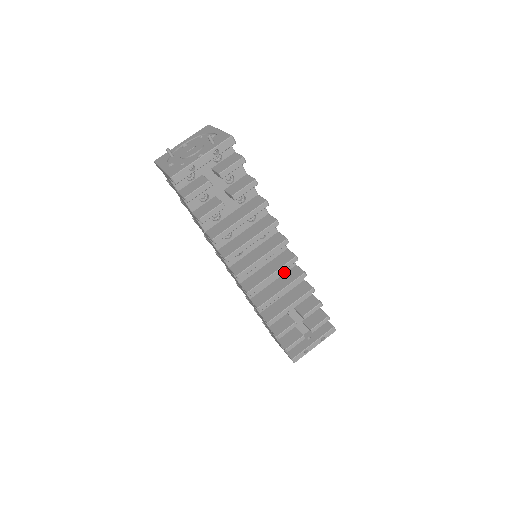
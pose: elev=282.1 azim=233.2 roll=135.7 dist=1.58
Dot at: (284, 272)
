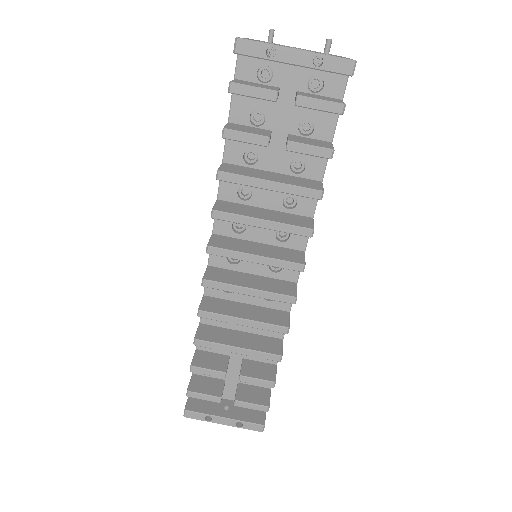
Dot at: (269, 306)
